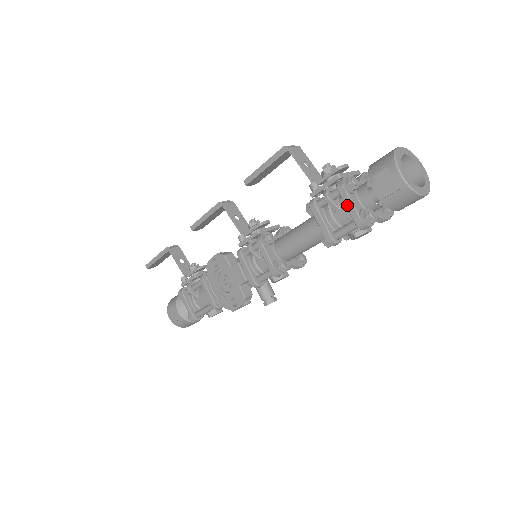
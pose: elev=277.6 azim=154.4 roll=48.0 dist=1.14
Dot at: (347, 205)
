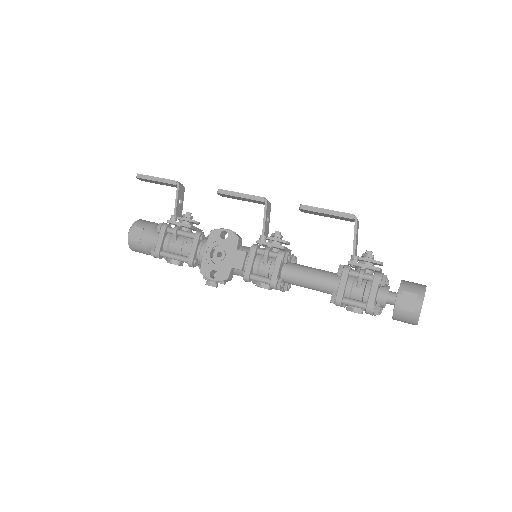
Dot at: (372, 291)
